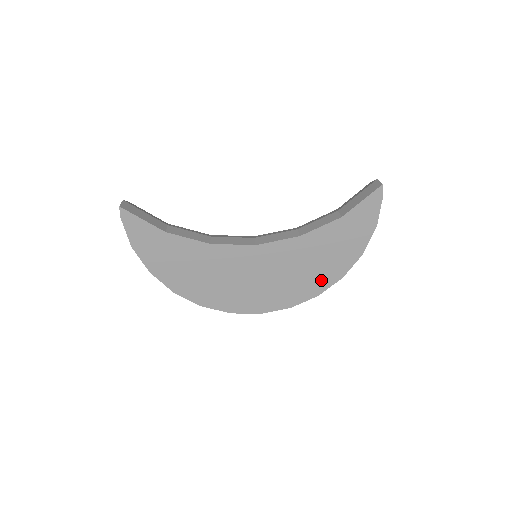
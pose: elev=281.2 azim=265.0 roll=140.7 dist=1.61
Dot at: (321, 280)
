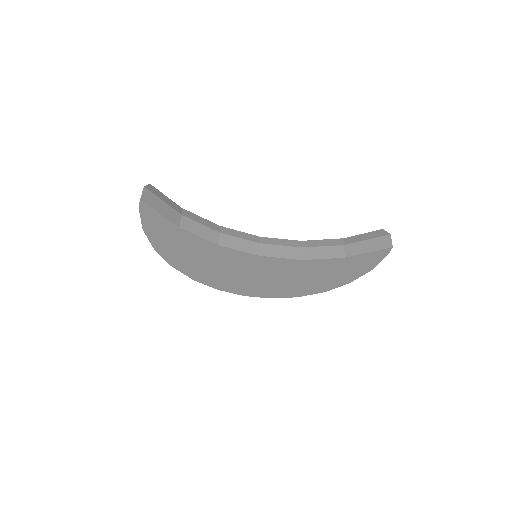
Dot at: (306, 289)
